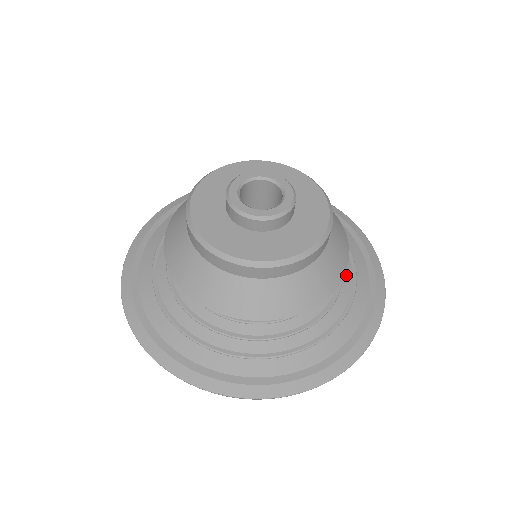
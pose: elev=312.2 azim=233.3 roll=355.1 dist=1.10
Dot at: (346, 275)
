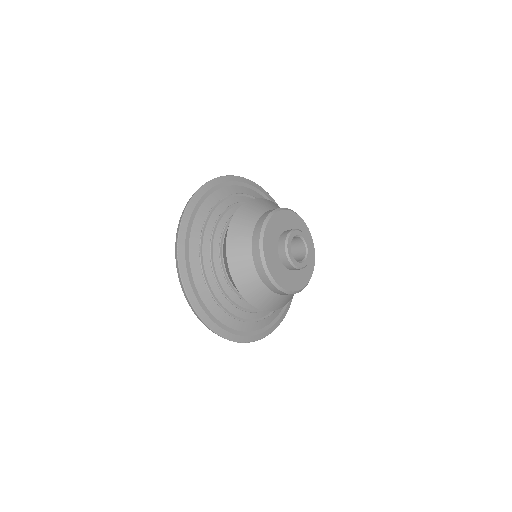
Dot at: occluded
